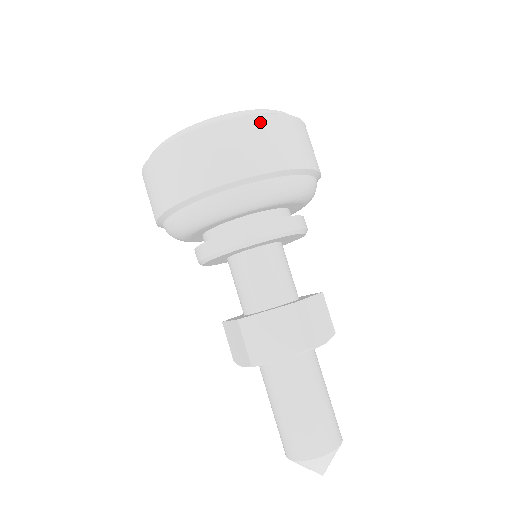
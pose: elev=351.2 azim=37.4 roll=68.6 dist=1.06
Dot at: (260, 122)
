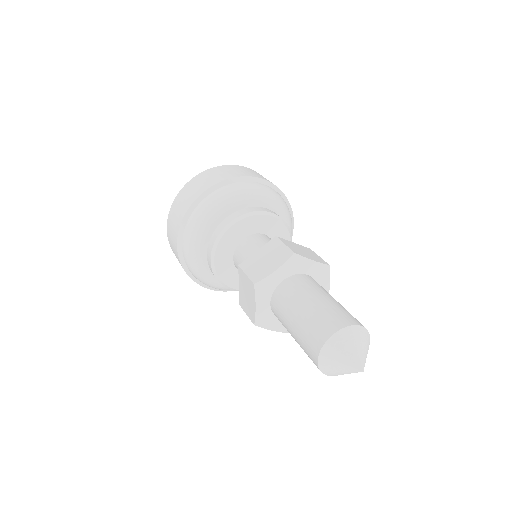
Dot at: (228, 166)
